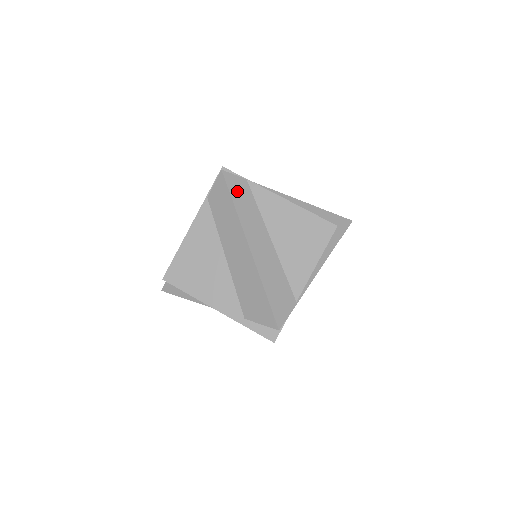
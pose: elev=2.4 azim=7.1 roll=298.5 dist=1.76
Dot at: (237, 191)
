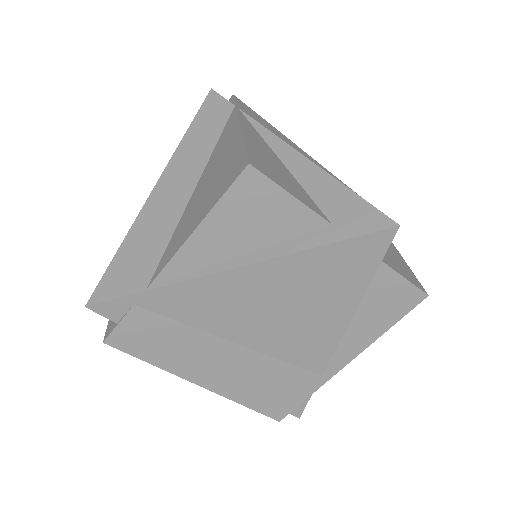
Dot at: (208, 115)
